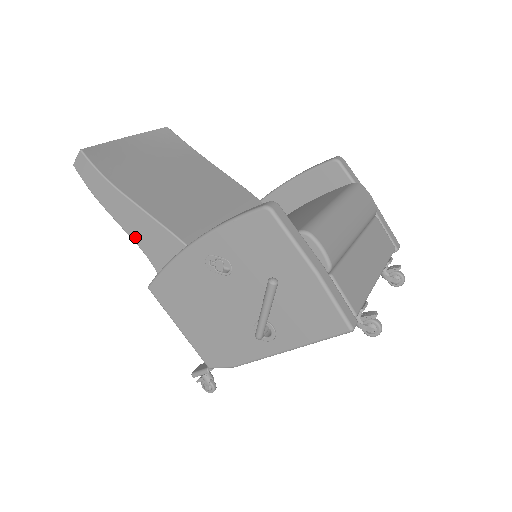
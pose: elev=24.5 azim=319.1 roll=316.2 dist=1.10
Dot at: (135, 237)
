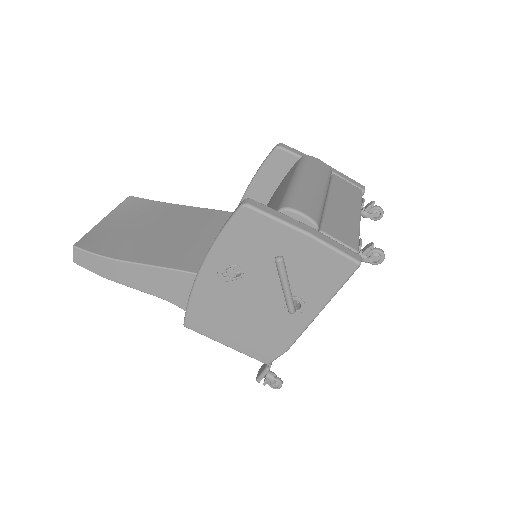
Dot at: (152, 291)
